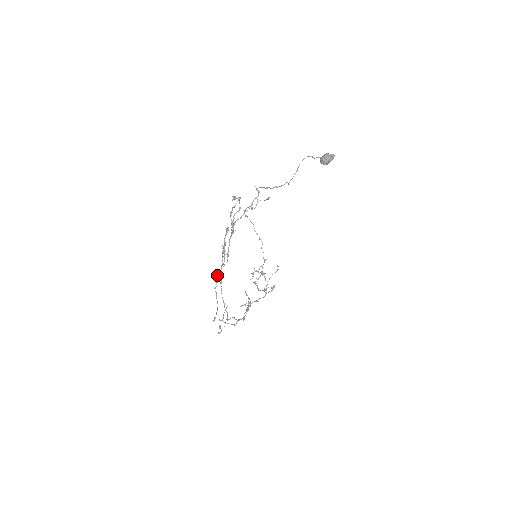
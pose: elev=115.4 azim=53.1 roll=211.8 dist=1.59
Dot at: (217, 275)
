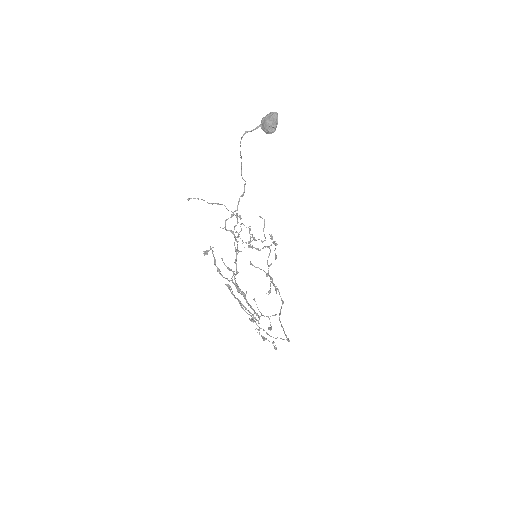
Dot at: (259, 334)
